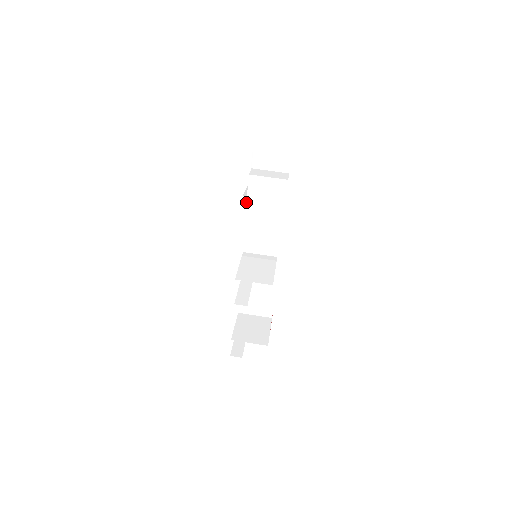
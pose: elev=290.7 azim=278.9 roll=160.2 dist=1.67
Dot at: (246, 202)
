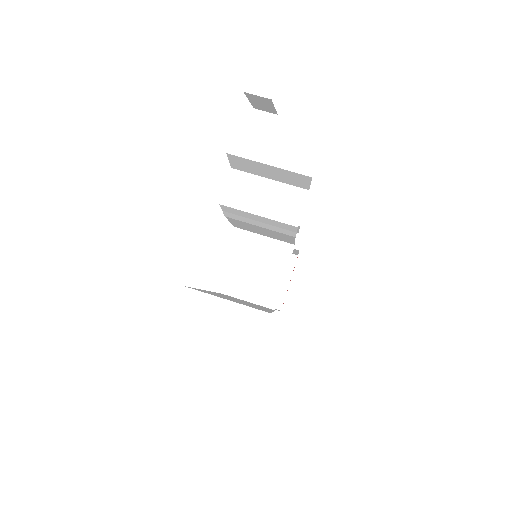
Dot at: occluded
